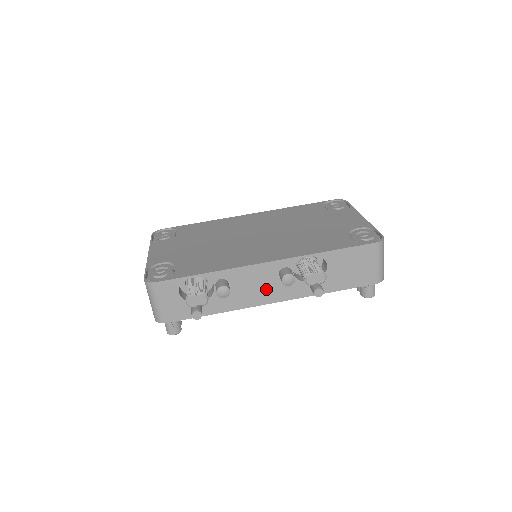
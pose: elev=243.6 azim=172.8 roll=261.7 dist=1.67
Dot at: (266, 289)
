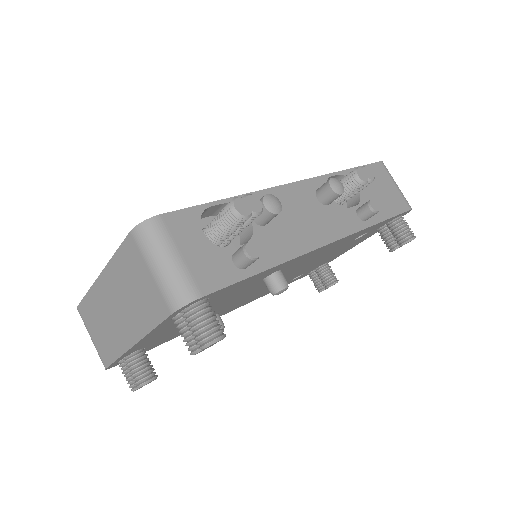
Dot at: (314, 221)
